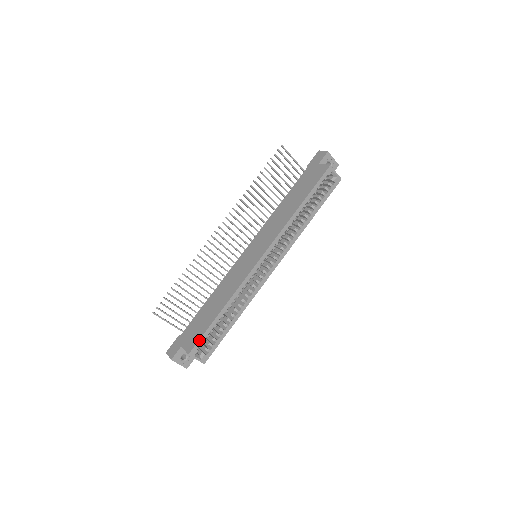
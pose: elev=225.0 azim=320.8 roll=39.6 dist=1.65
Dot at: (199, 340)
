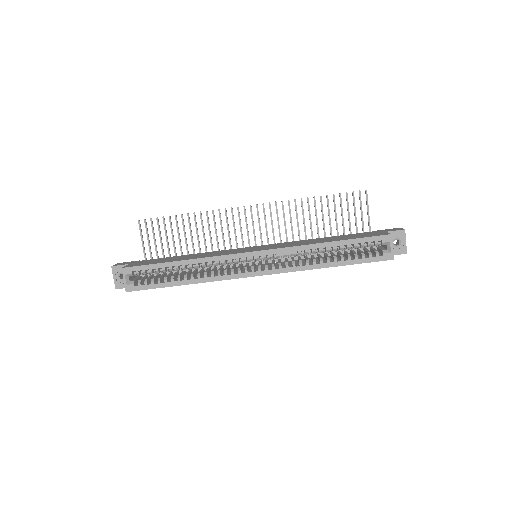
Dot at: (140, 265)
